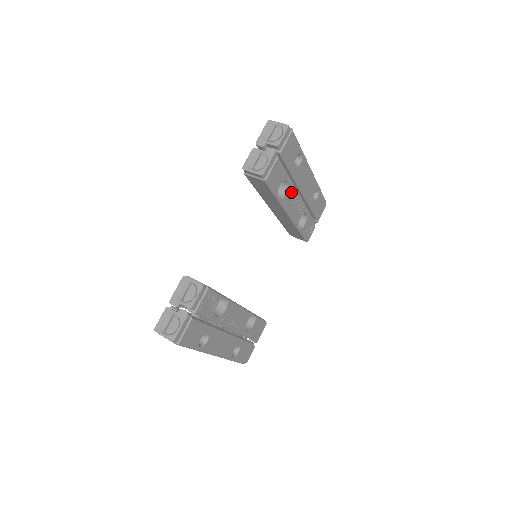
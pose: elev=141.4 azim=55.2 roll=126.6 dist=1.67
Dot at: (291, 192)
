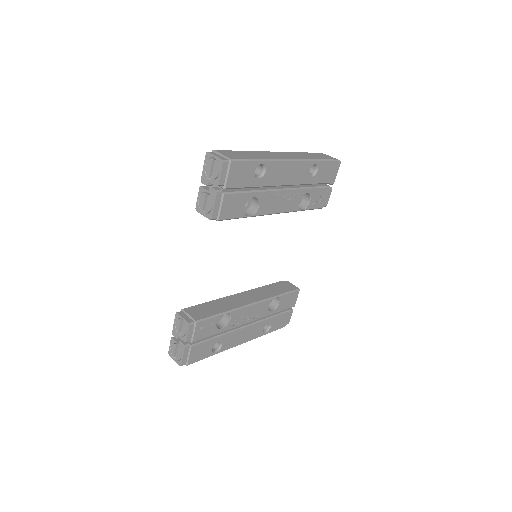
Dot at: (267, 198)
